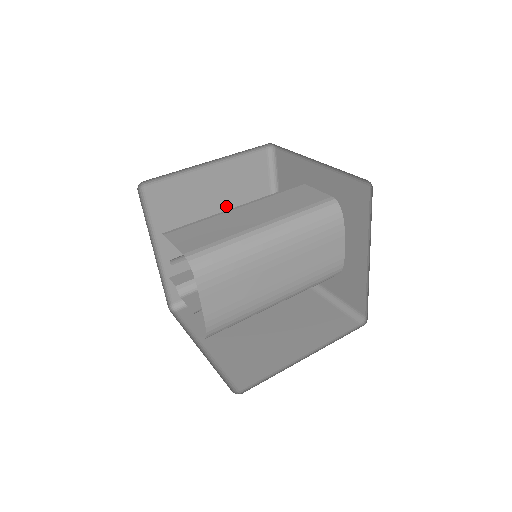
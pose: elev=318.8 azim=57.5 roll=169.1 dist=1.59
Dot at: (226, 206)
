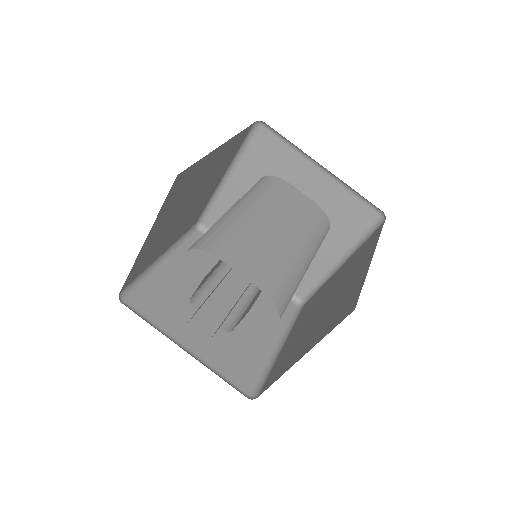
Dot at: occluded
